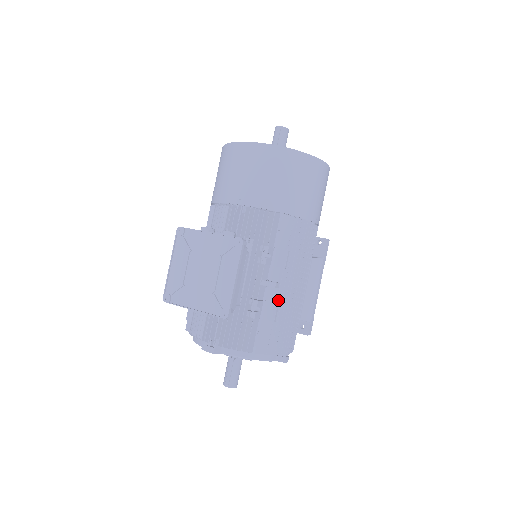
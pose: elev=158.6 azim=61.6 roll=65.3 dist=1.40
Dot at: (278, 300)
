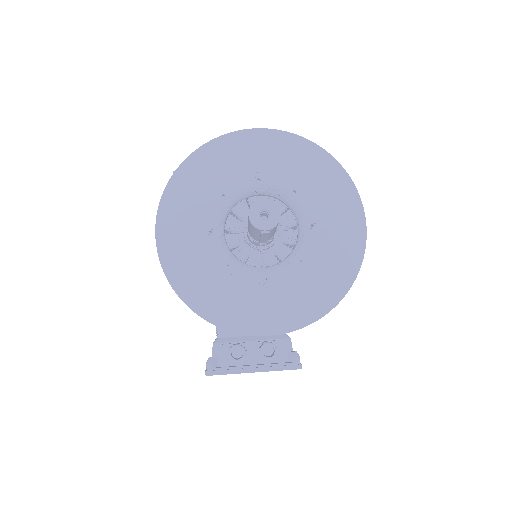
Dot at: occluded
